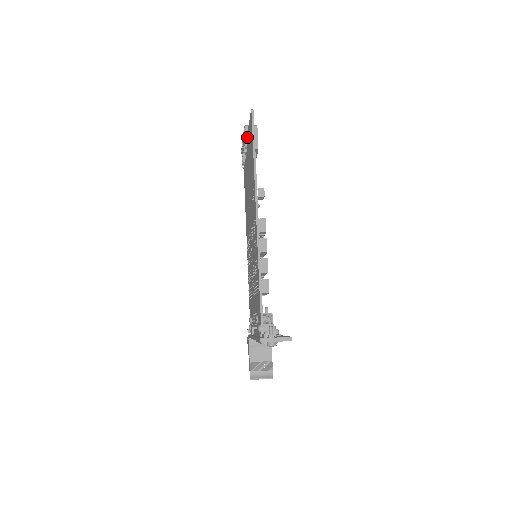
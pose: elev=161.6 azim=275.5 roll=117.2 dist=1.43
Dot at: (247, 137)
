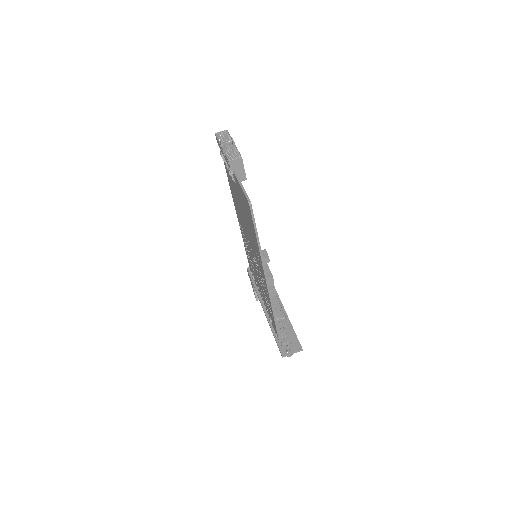
Dot at: (235, 177)
